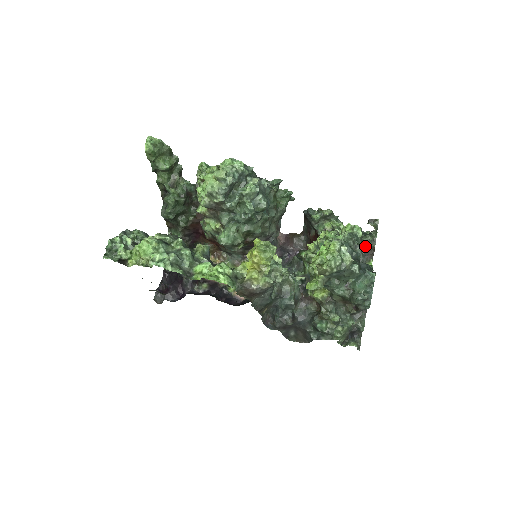
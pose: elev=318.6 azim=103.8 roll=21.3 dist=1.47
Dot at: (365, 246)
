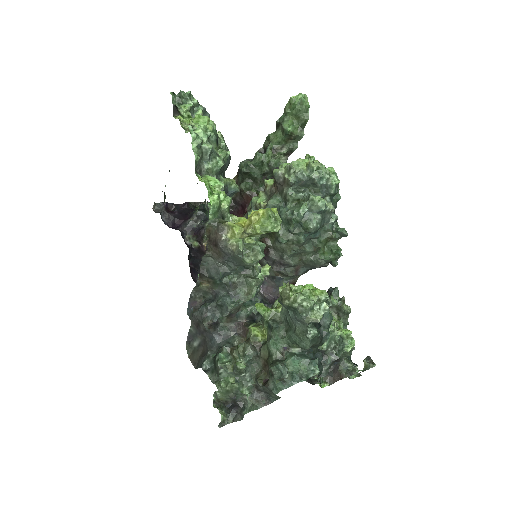
Dot at: (339, 366)
